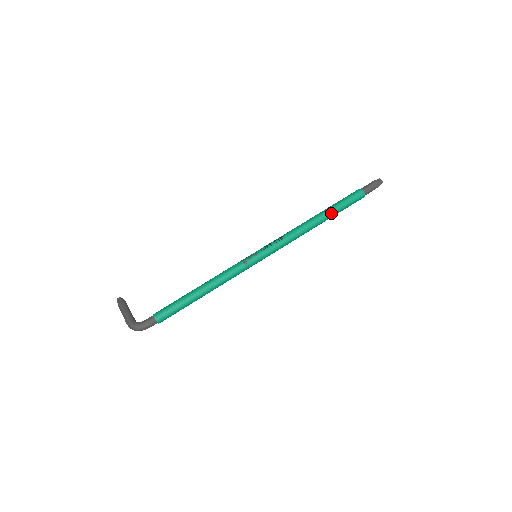
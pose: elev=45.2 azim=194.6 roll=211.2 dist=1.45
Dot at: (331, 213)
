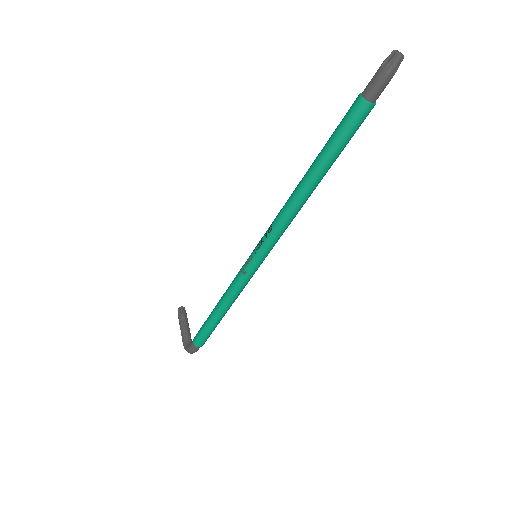
Dot at: (323, 165)
